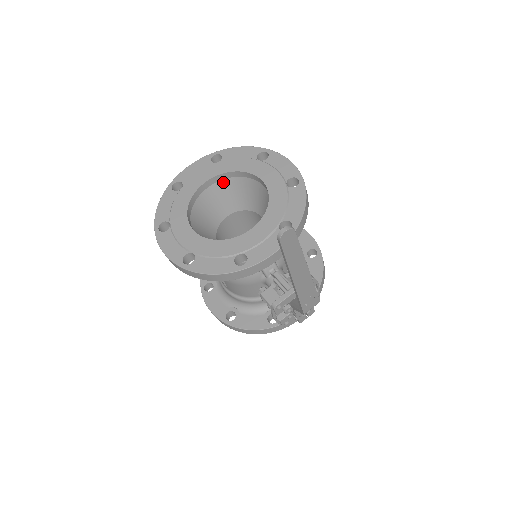
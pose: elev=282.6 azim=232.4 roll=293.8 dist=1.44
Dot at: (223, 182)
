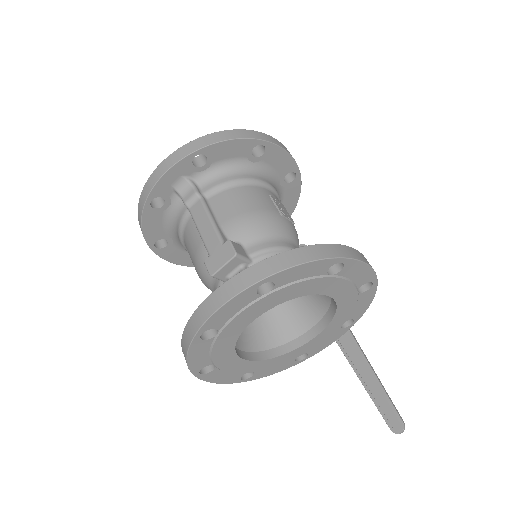
Dot at: occluded
